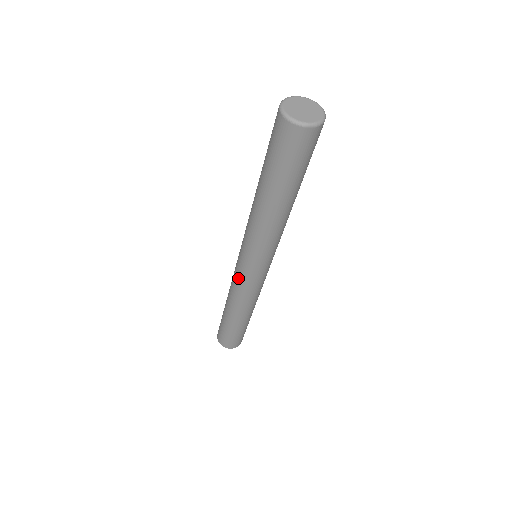
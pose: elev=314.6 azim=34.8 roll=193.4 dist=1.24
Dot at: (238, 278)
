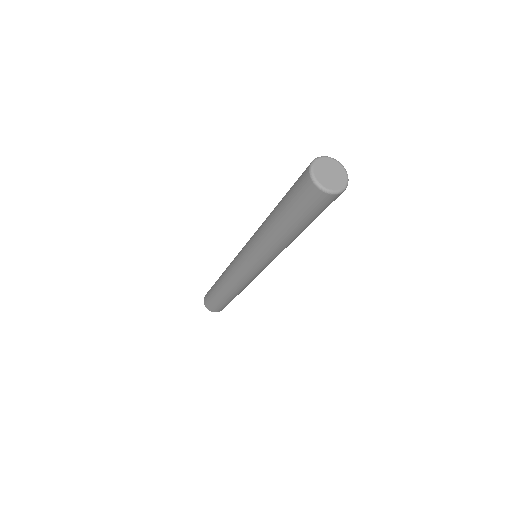
Dot at: (247, 278)
